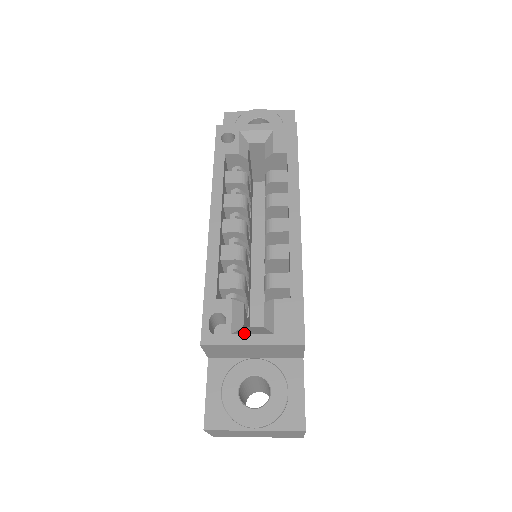
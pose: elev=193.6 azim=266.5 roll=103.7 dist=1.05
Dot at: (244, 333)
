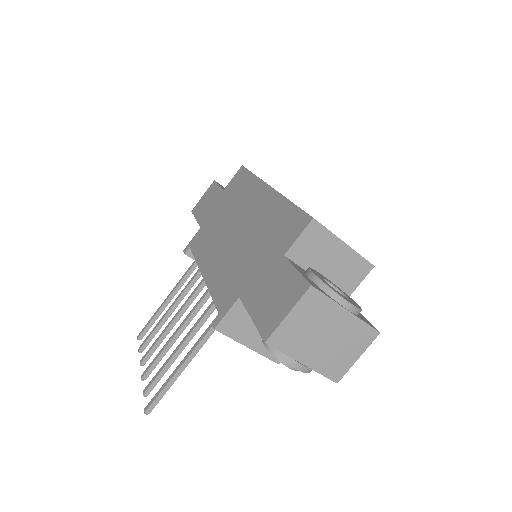
Dot at: occluded
